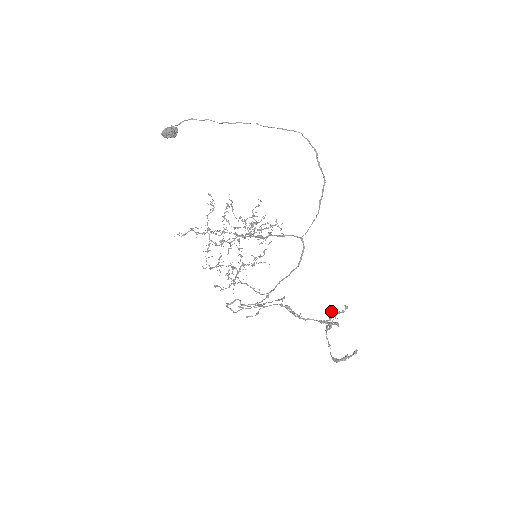
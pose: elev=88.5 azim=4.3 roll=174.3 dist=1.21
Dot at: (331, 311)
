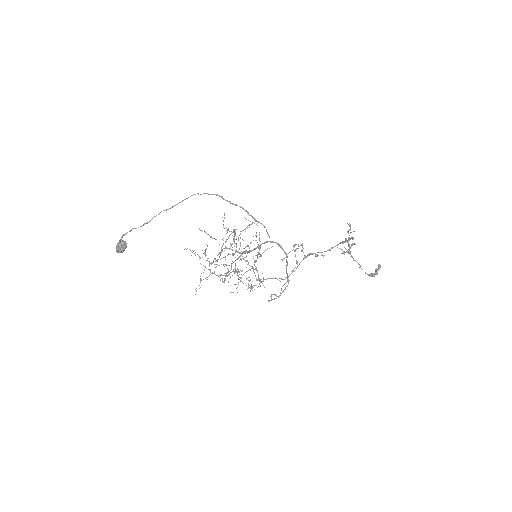
Dot at: (339, 248)
